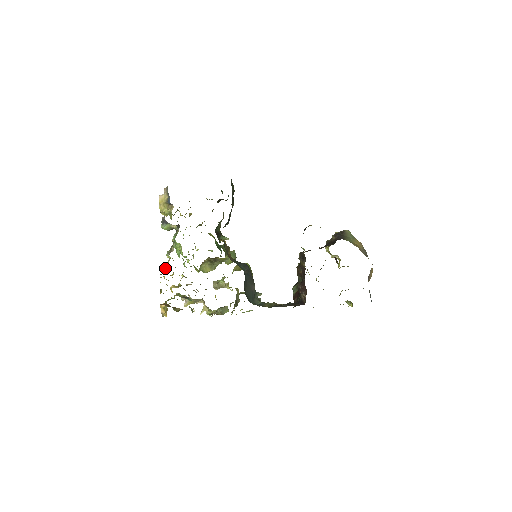
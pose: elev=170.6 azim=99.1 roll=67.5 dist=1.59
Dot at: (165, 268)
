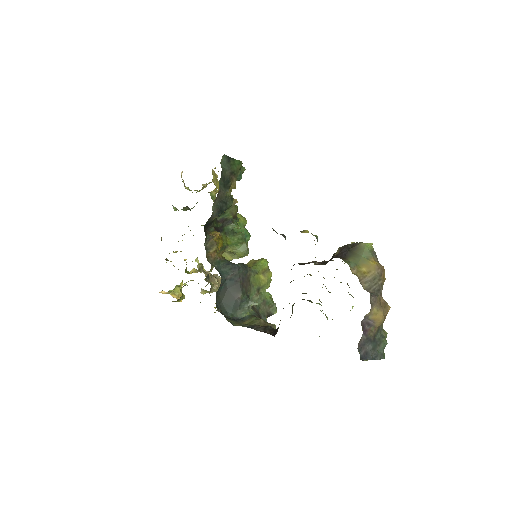
Dot at: (169, 253)
